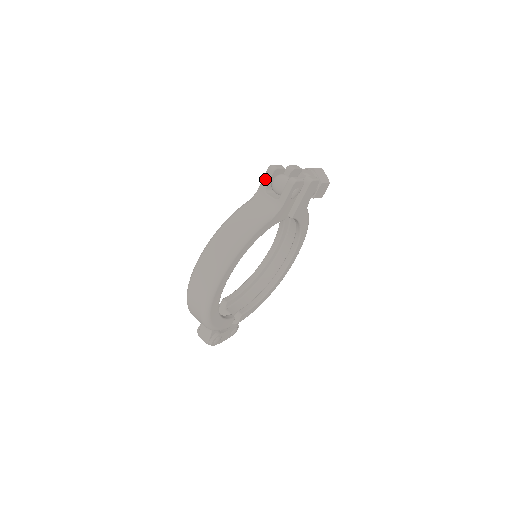
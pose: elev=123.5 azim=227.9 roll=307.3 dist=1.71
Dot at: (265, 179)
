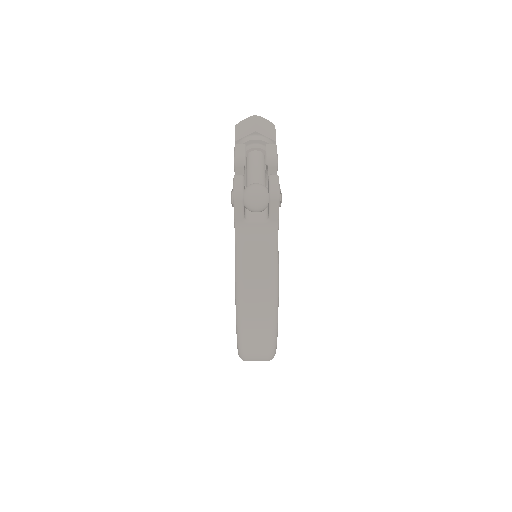
Dot at: (238, 211)
